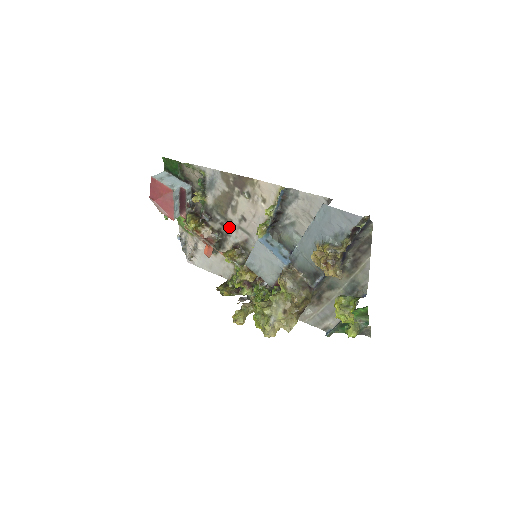
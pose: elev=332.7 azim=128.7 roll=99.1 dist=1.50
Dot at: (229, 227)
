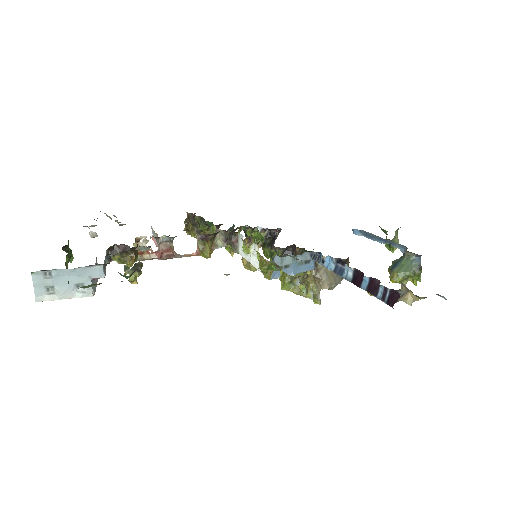
Dot at: occluded
